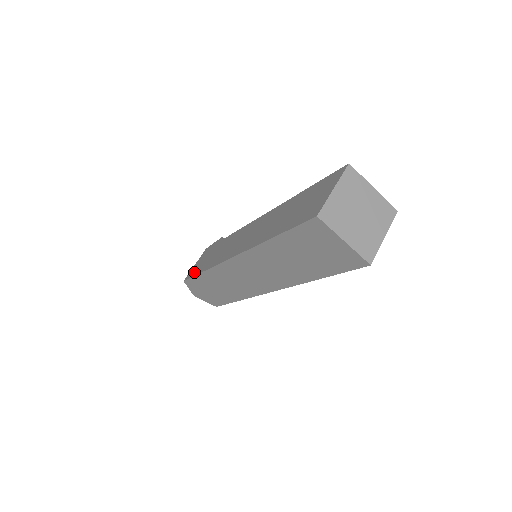
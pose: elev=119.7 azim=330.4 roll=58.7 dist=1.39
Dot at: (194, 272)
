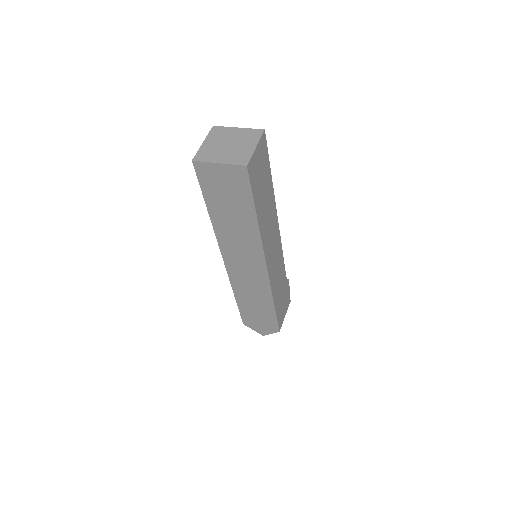
Dot at: occluded
